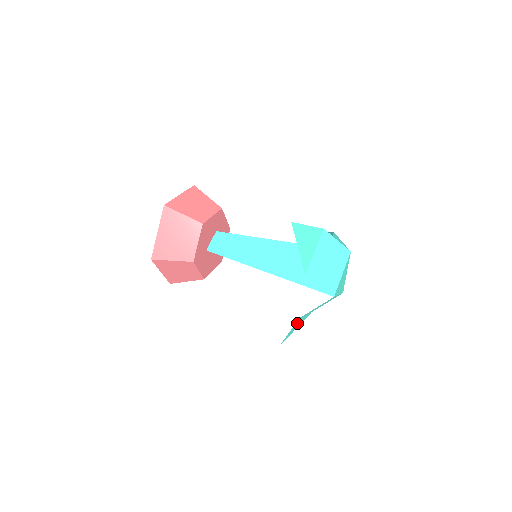
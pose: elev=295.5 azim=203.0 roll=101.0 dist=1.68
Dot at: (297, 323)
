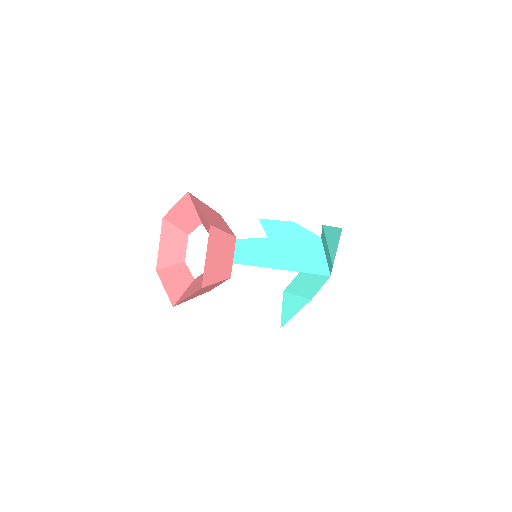
Dot at: (298, 304)
